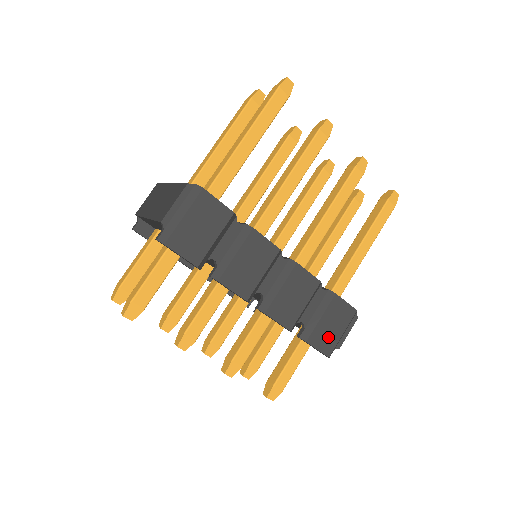
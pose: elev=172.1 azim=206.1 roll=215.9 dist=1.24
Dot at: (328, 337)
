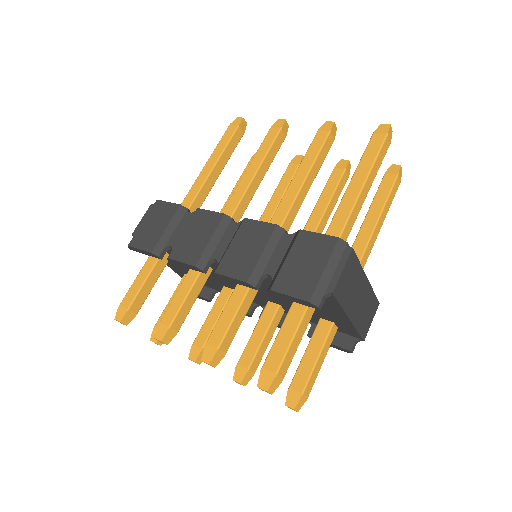
Dot at: (302, 278)
